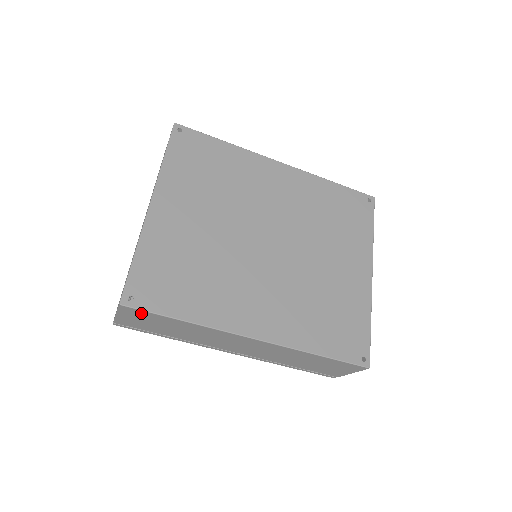
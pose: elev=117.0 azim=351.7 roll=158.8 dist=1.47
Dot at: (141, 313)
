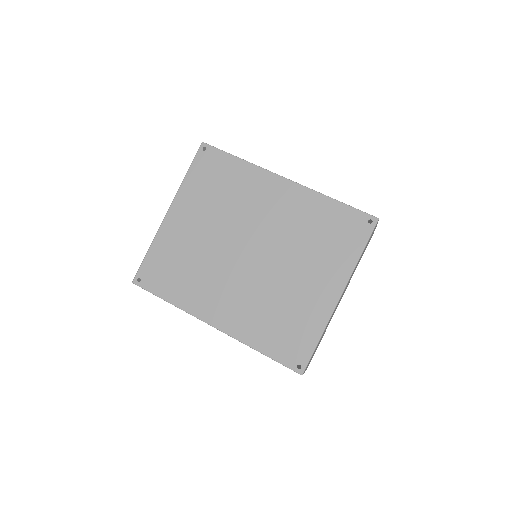
Dot at: occluded
